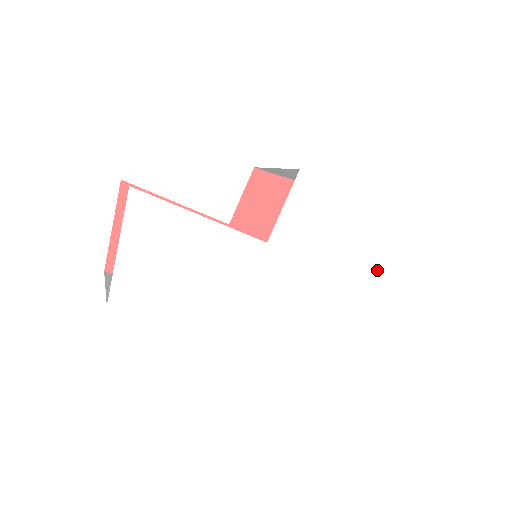
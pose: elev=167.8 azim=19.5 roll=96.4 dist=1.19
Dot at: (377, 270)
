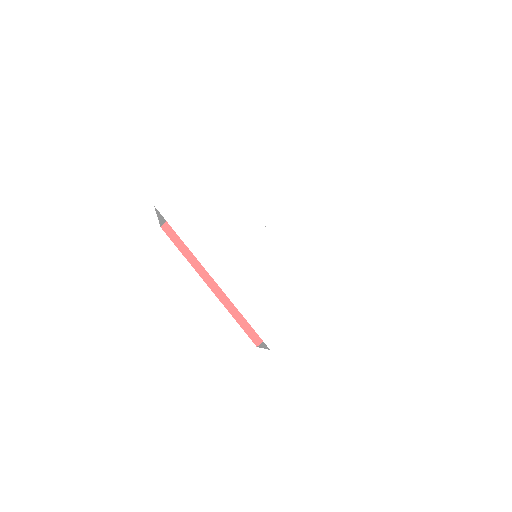
Dot at: (330, 292)
